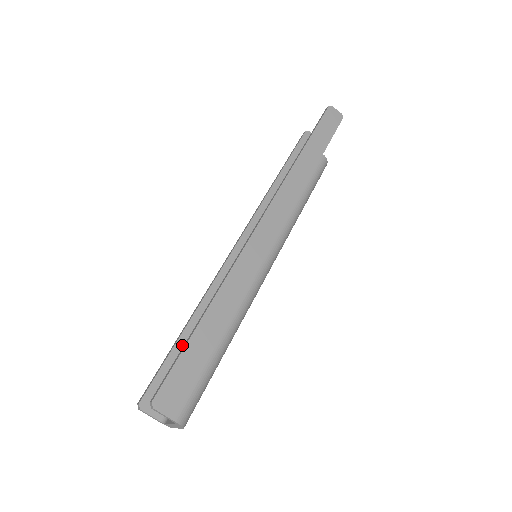
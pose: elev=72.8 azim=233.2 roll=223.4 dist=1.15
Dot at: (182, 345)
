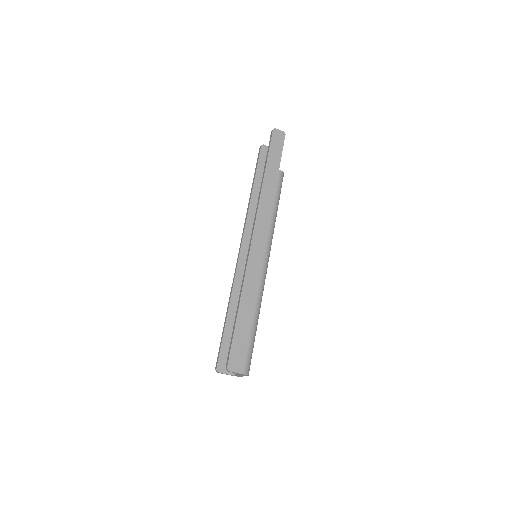
Dot at: (229, 327)
